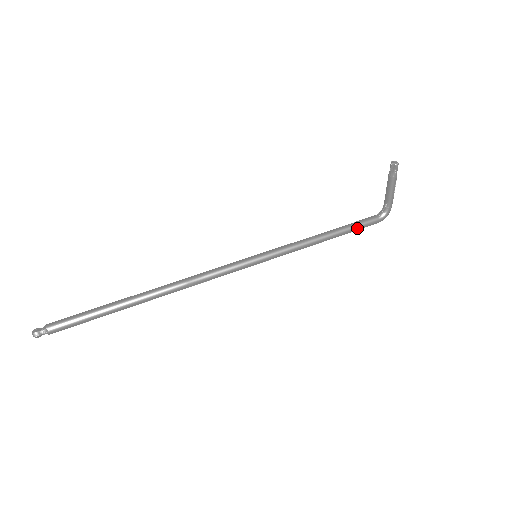
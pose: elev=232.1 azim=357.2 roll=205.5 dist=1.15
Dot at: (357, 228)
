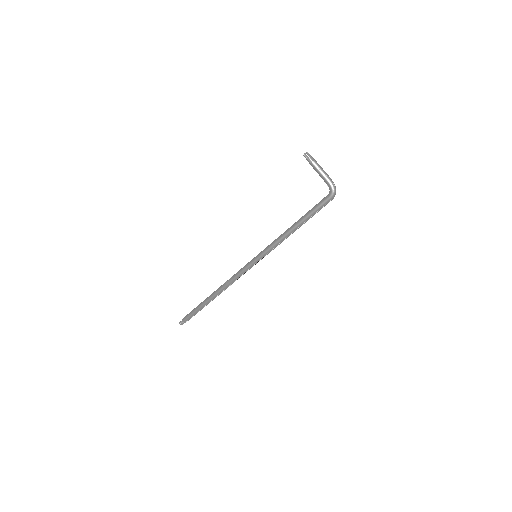
Dot at: (313, 211)
